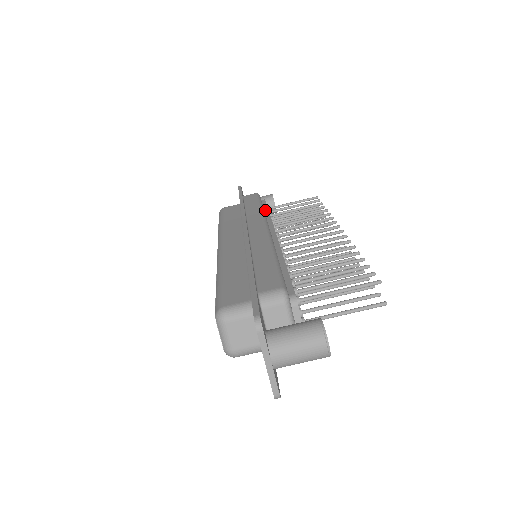
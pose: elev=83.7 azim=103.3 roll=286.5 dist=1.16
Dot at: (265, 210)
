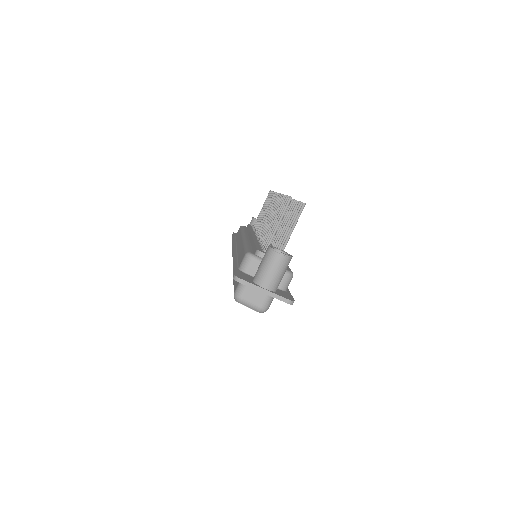
Dot at: (247, 229)
